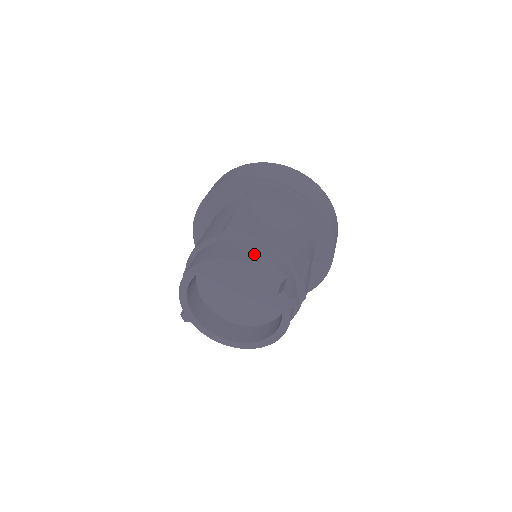
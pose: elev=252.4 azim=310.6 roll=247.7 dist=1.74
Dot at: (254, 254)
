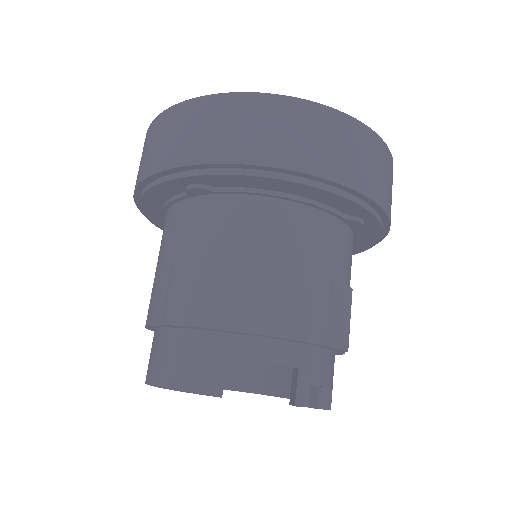
Dot at: (223, 365)
